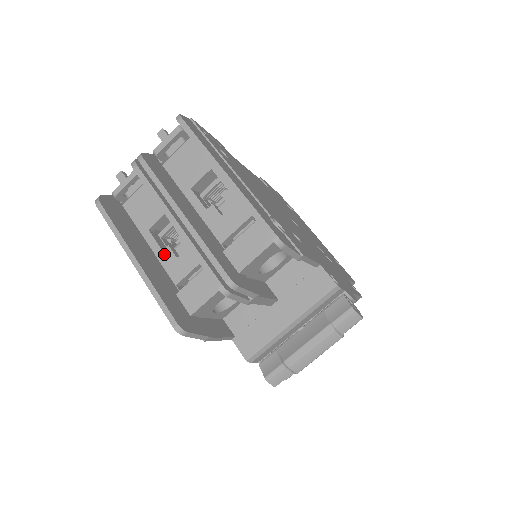
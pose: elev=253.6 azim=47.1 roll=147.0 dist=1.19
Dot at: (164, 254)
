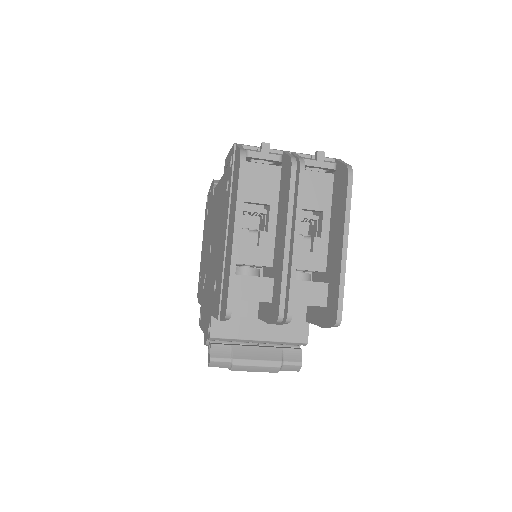
Dot at: (241, 232)
